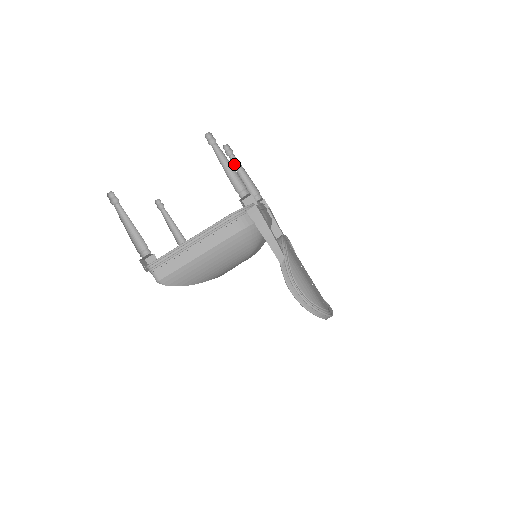
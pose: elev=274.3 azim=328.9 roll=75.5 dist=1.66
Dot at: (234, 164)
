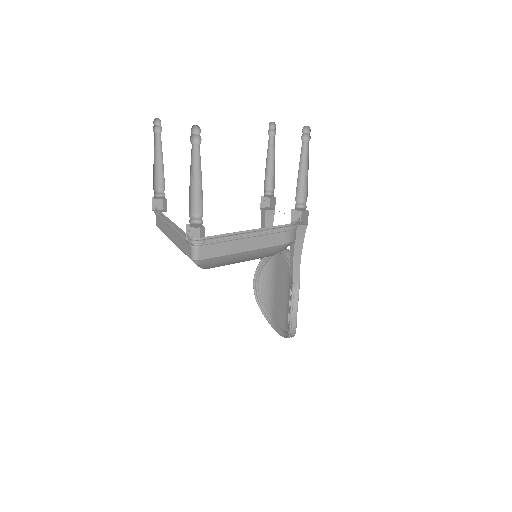
Dot at: (268, 146)
